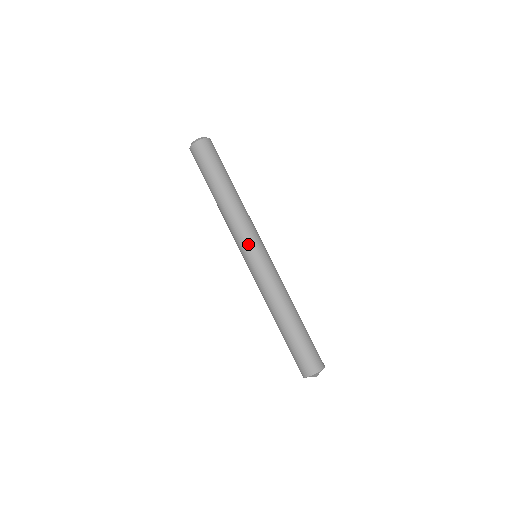
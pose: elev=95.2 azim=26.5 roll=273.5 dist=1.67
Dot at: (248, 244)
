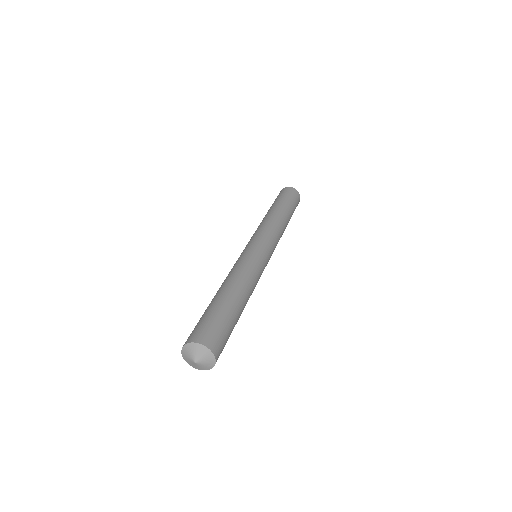
Dot at: (256, 237)
